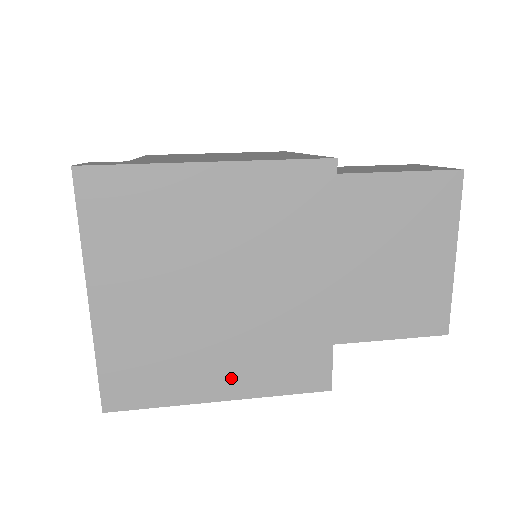
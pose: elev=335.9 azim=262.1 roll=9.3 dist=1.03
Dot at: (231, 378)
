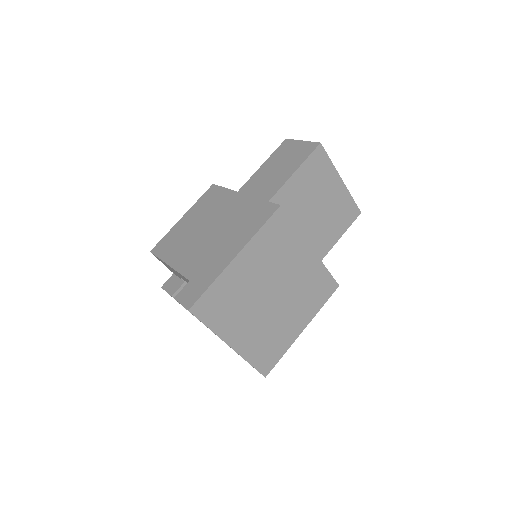
Dot at: (301, 319)
